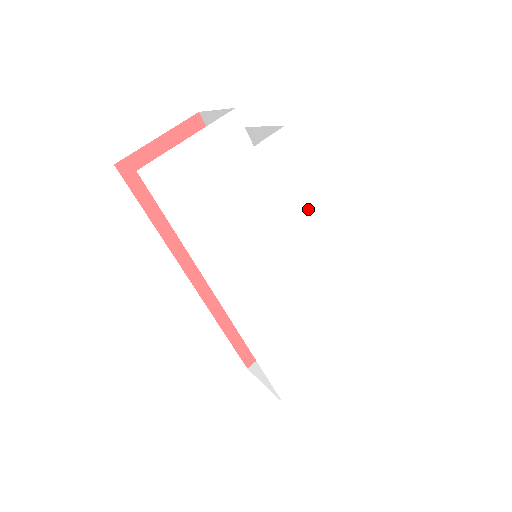
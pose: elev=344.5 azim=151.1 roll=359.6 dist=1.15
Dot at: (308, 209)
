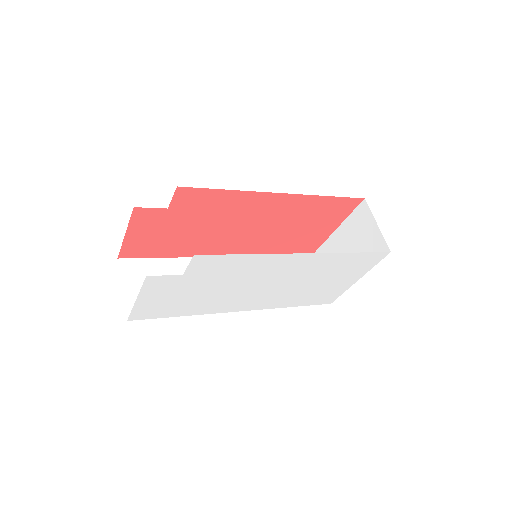
Dot at: (265, 260)
